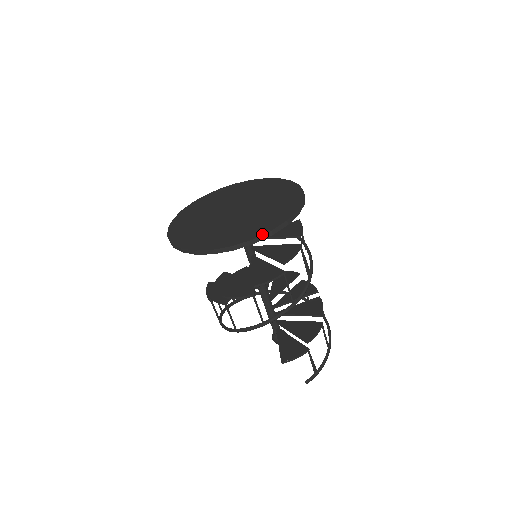
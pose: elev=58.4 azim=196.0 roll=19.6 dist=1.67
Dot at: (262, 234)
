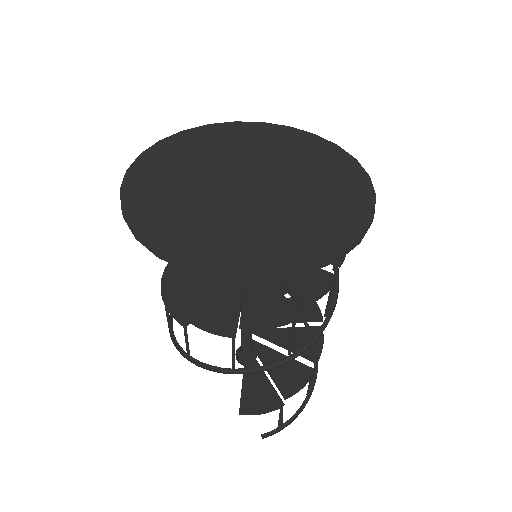
Dot at: (289, 269)
